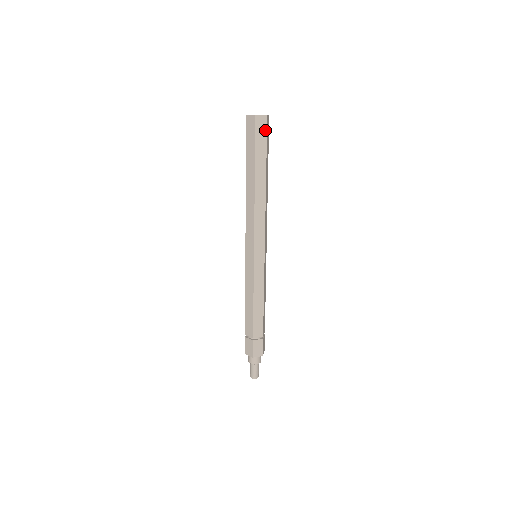
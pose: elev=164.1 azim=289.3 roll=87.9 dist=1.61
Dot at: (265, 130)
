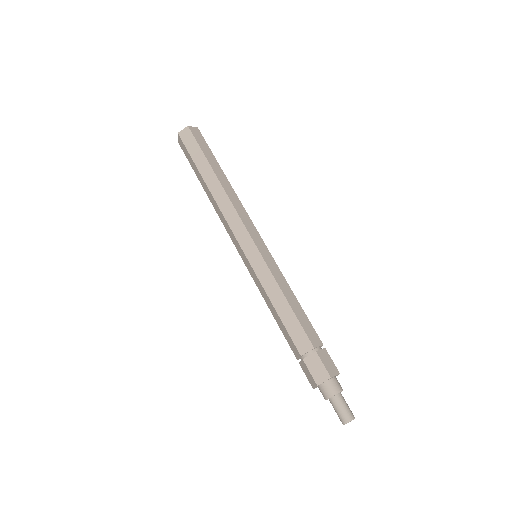
Dot at: (202, 138)
